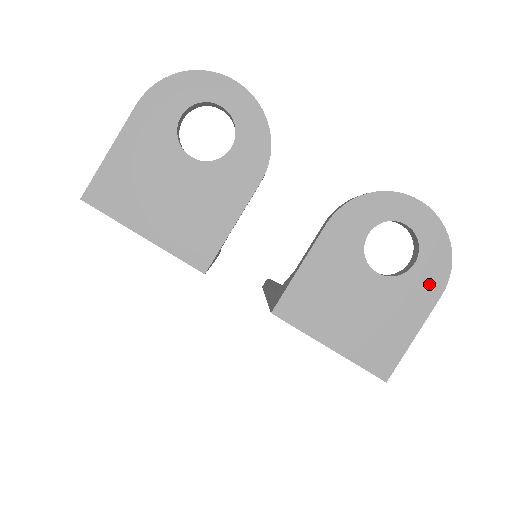
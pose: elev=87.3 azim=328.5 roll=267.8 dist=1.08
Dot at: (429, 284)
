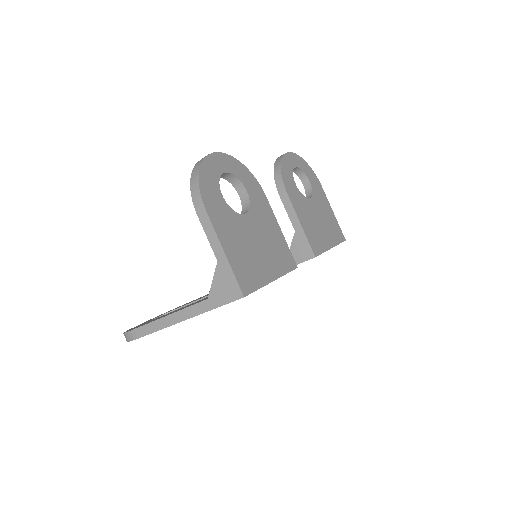
Dot at: (317, 186)
